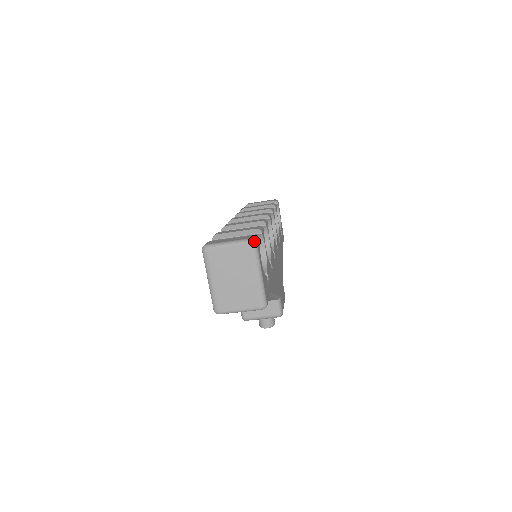
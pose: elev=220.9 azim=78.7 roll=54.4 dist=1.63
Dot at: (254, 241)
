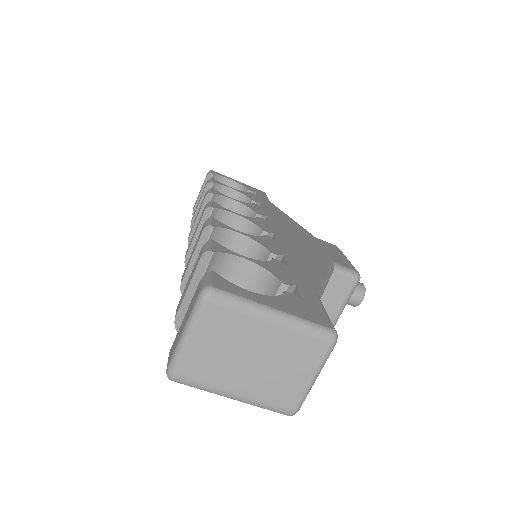
Dot at: (207, 291)
